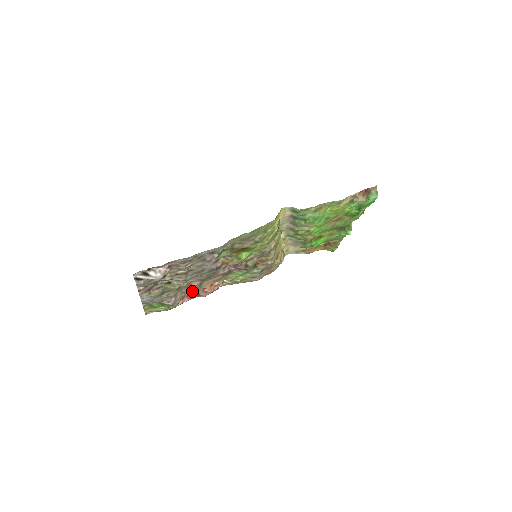
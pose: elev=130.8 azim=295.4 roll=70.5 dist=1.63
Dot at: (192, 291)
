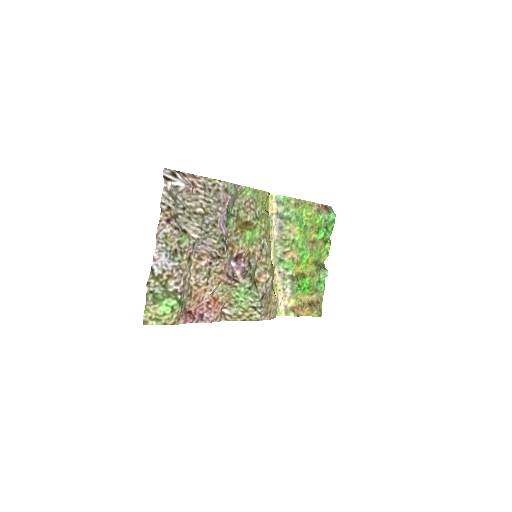
Dot at: (197, 297)
